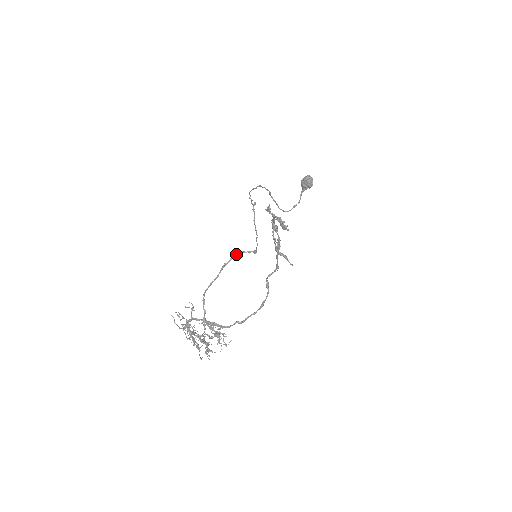
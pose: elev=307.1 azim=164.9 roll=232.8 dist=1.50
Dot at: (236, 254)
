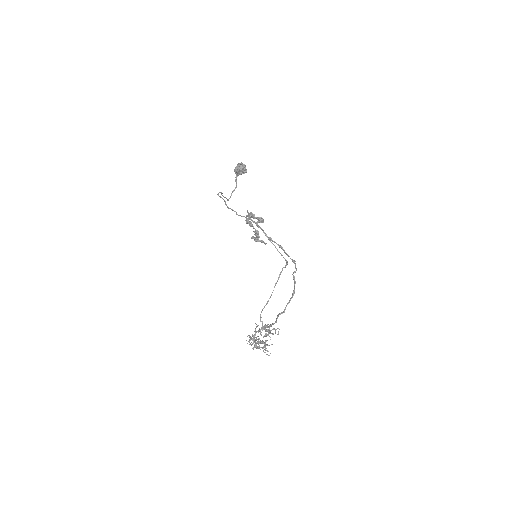
Dot at: (281, 272)
